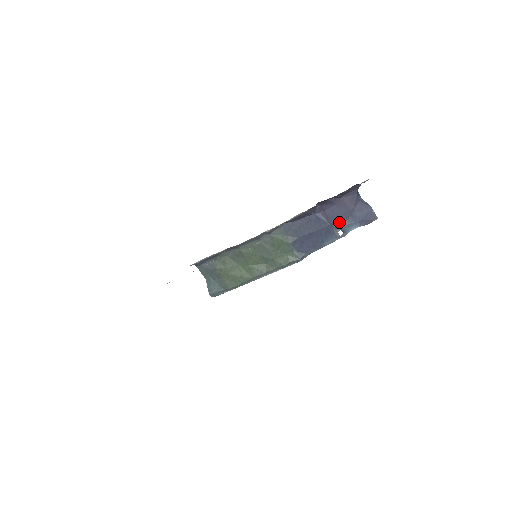
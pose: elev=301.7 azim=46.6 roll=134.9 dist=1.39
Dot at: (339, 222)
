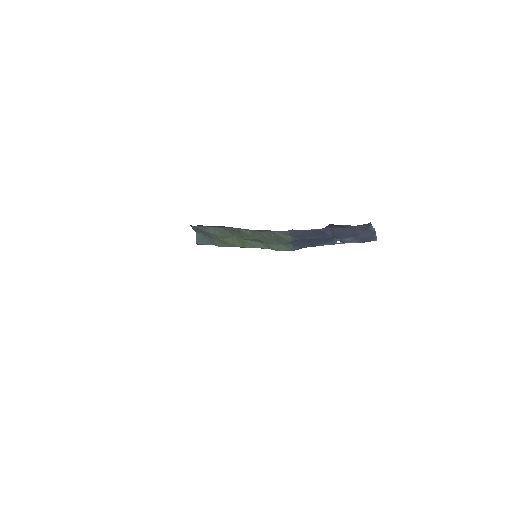
Dot at: (342, 237)
